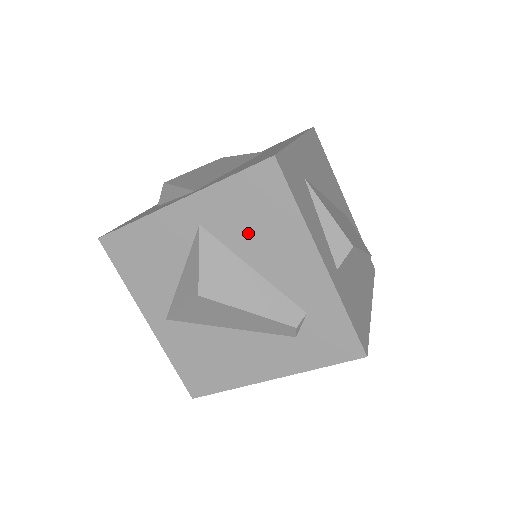
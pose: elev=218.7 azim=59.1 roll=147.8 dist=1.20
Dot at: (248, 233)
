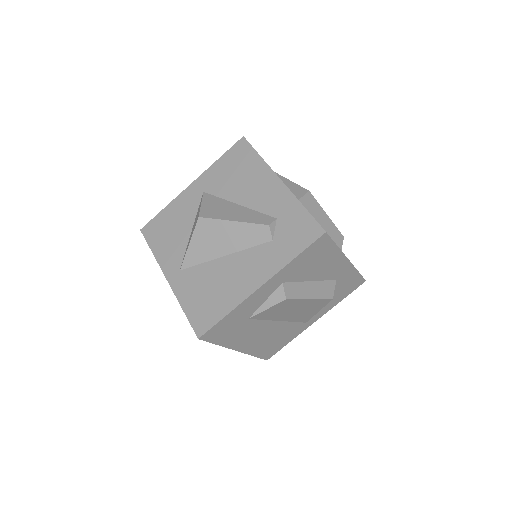
Dot at: (233, 183)
